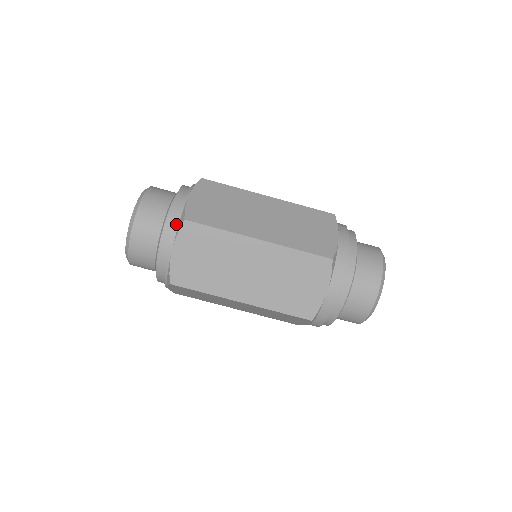
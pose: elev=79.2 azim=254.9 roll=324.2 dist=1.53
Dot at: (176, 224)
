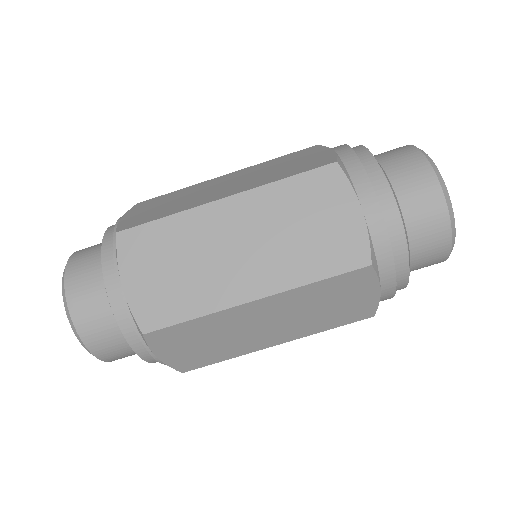
Dot at: (112, 249)
